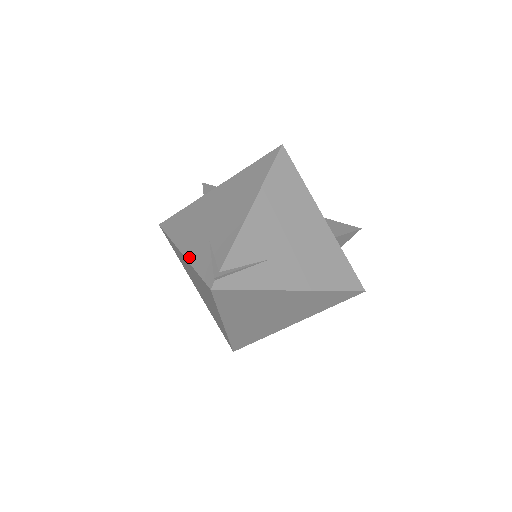
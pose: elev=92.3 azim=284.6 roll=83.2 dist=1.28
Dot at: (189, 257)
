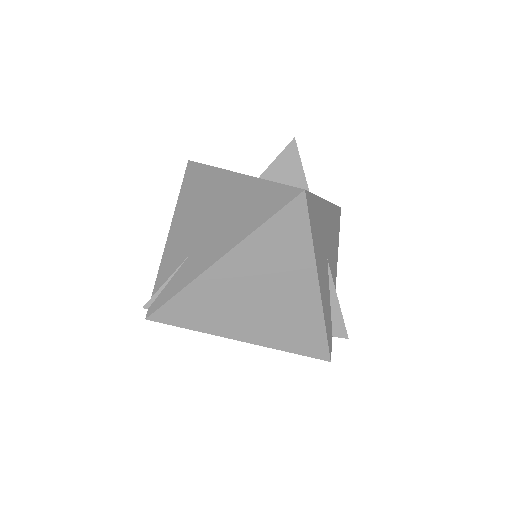
Dot at: occluded
